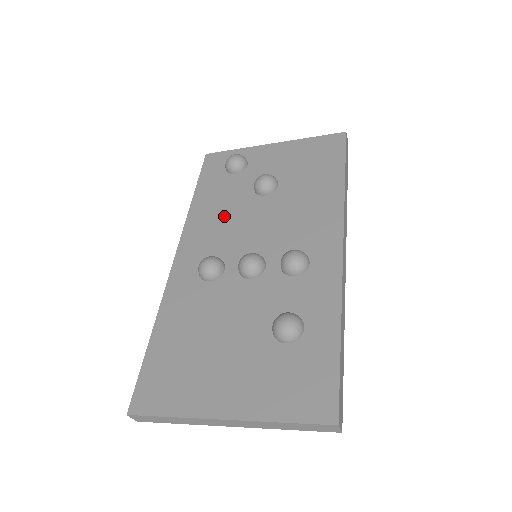
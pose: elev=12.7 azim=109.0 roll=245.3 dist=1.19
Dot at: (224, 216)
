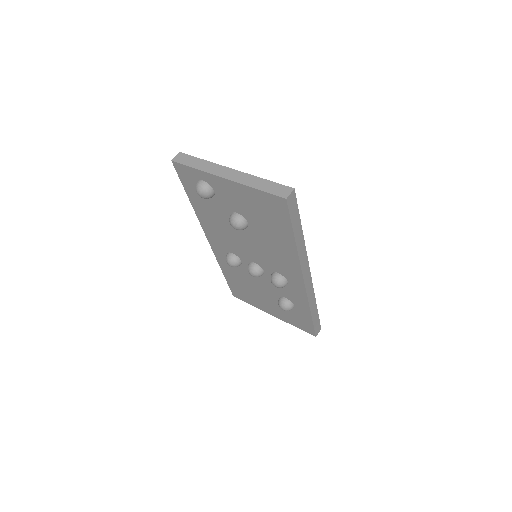
Dot at: (222, 229)
